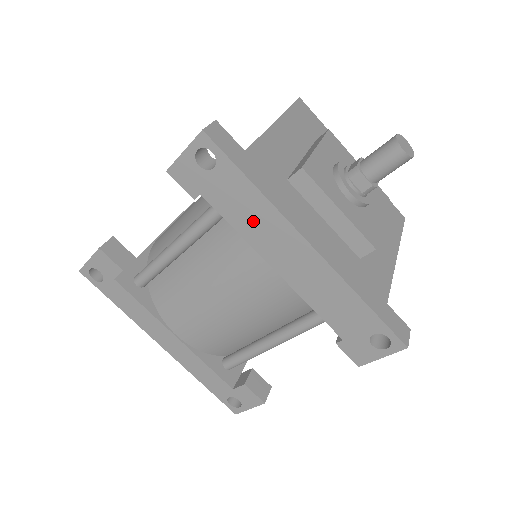
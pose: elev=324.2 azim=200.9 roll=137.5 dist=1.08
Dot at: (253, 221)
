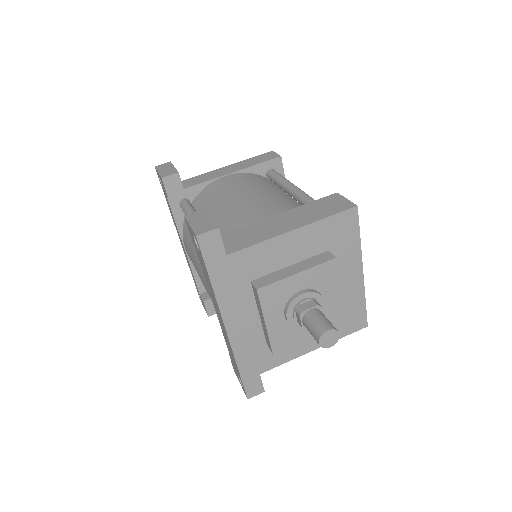
Dot at: (209, 286)
